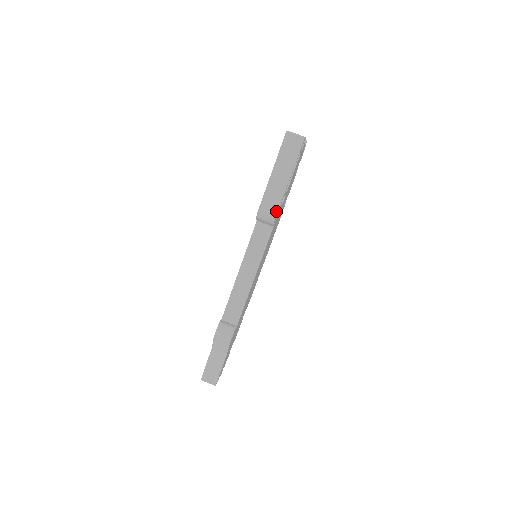
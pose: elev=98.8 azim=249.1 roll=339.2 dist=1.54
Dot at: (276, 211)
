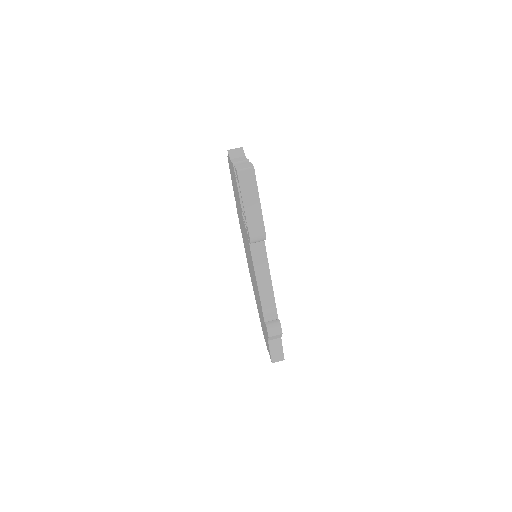
Dot at: (264, 232)
